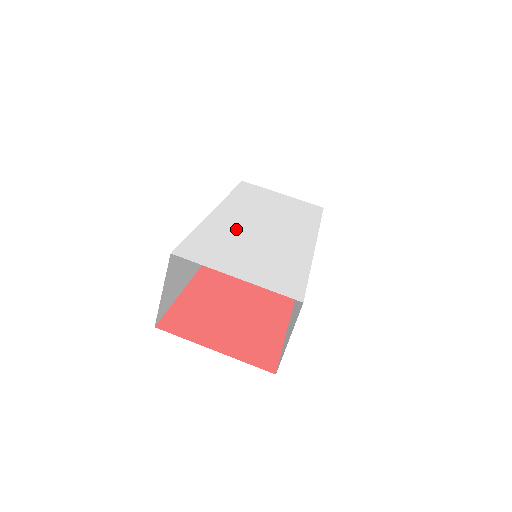
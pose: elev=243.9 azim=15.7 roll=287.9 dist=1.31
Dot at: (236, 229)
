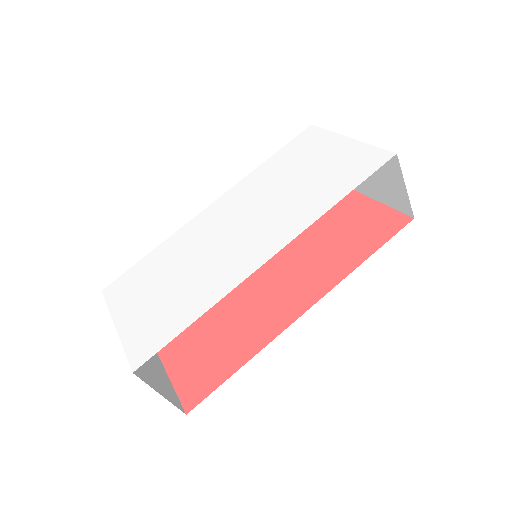
Dot at: (194, 243)
